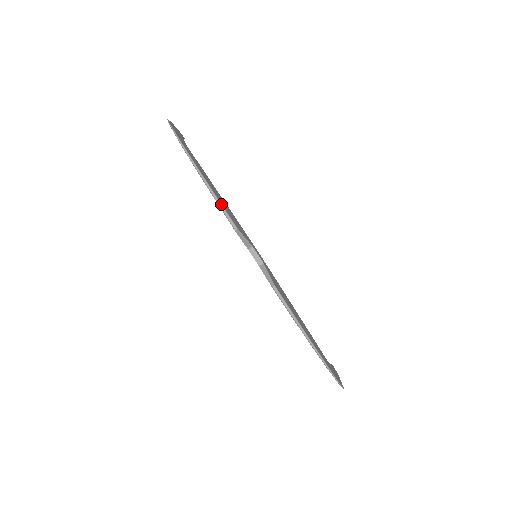
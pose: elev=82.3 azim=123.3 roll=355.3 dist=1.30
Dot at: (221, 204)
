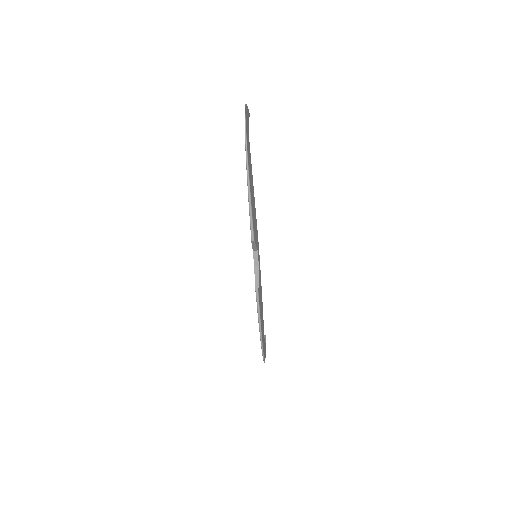
Dot at: (252, 216)
